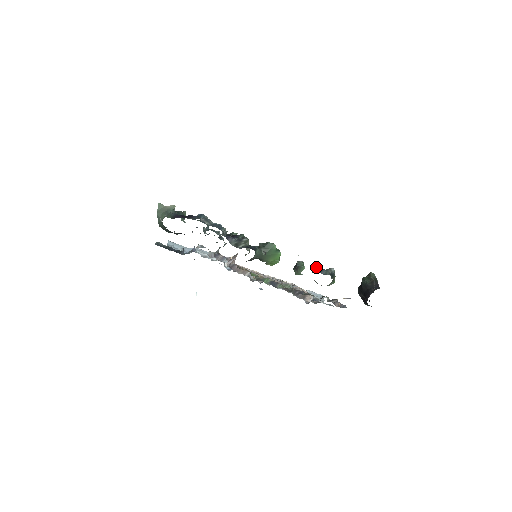
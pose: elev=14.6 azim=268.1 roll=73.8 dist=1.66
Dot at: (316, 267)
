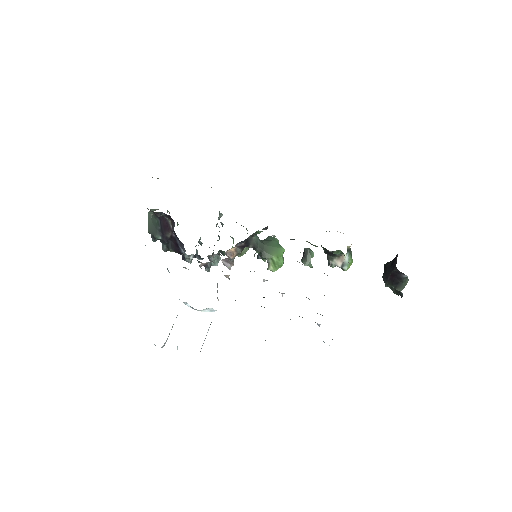
Dot at: occluded
